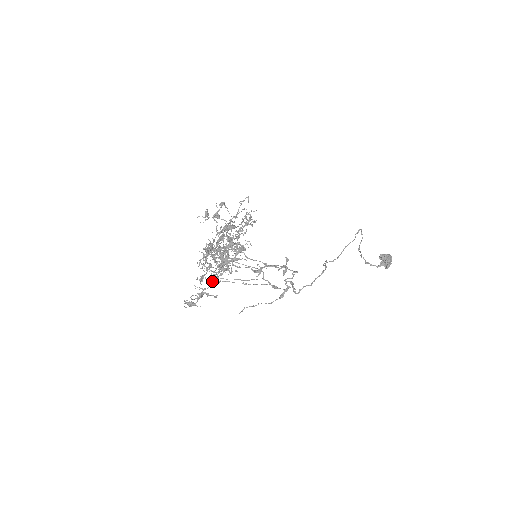
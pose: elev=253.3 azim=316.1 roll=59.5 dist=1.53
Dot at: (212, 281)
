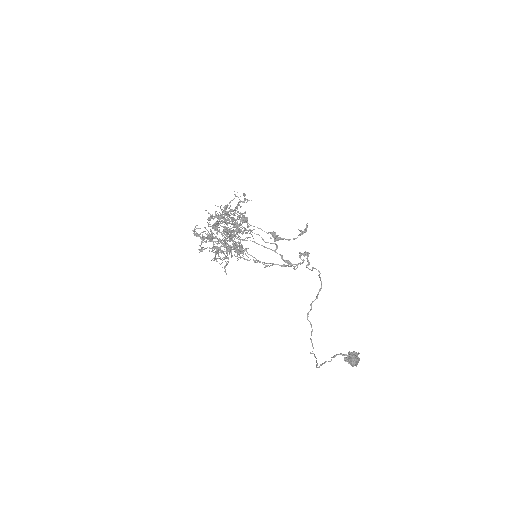
Dot at: (220, 240)
